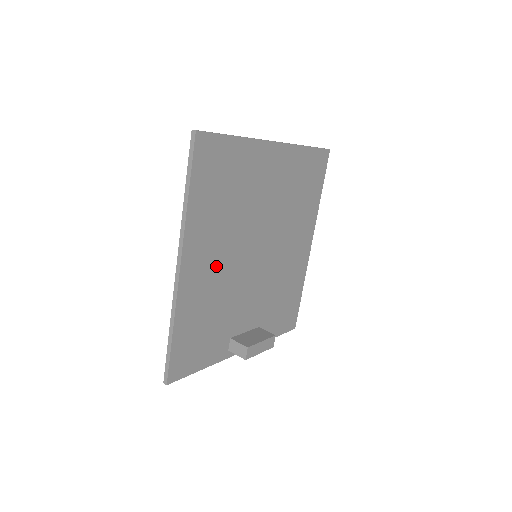
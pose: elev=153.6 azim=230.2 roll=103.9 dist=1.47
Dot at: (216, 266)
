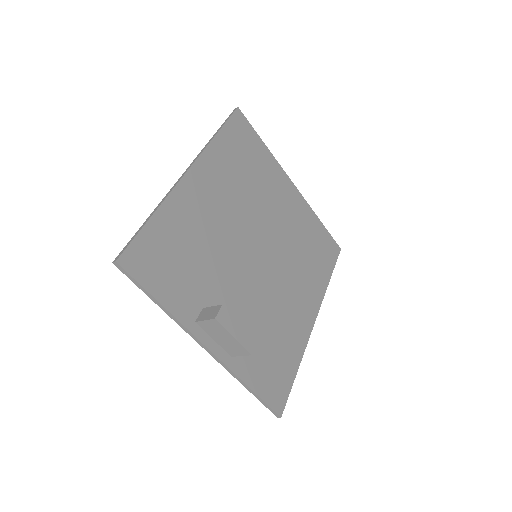
Dot at: (217, 211)
